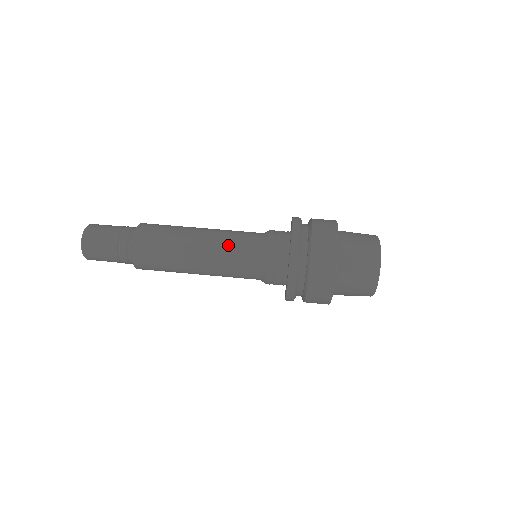
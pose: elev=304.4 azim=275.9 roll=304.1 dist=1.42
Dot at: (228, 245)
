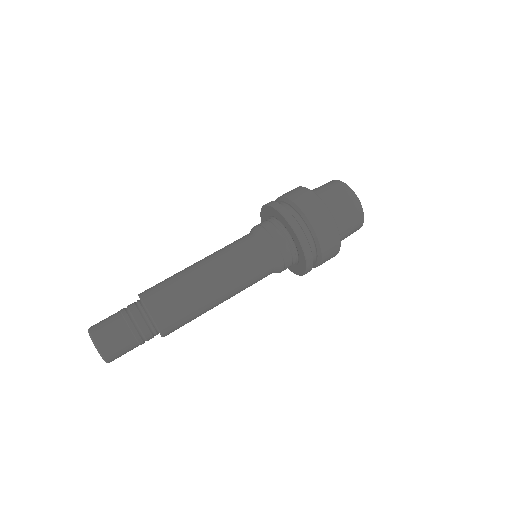
Dot at: (242, 272)
